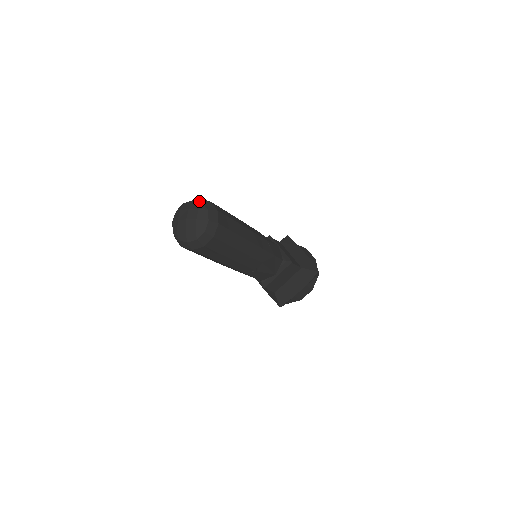
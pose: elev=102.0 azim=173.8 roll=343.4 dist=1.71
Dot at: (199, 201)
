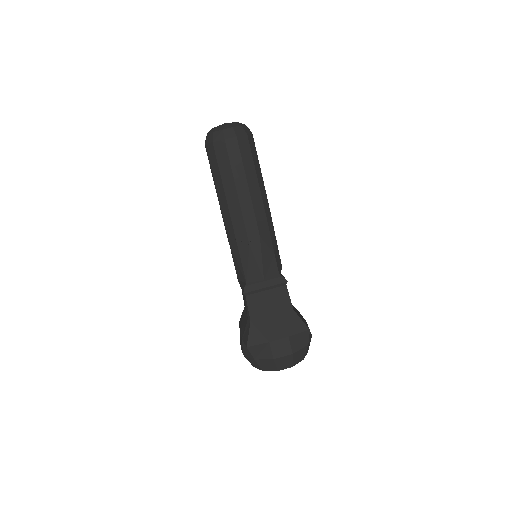
Dot at: occluded
